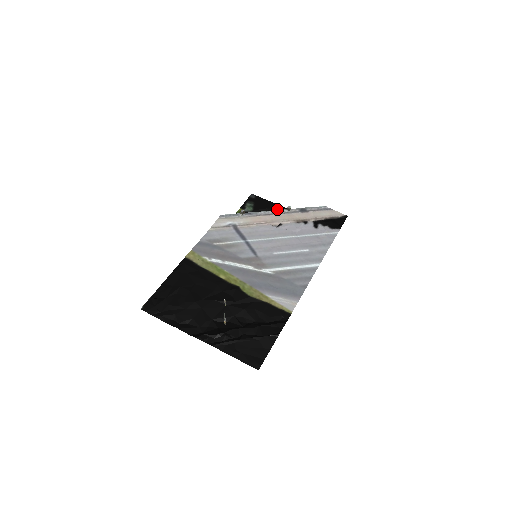
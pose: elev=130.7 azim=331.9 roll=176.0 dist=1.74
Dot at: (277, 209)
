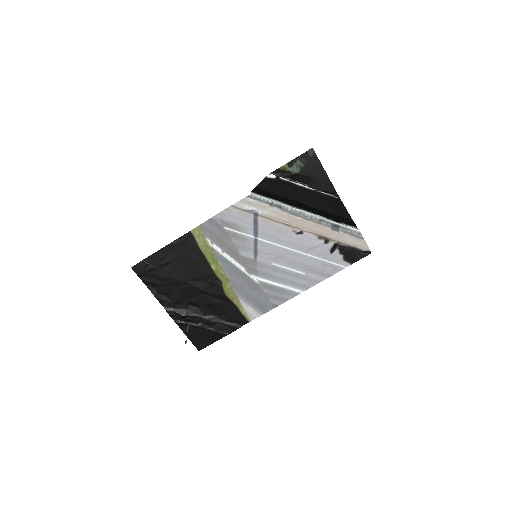
Dot at: (324, 184)
